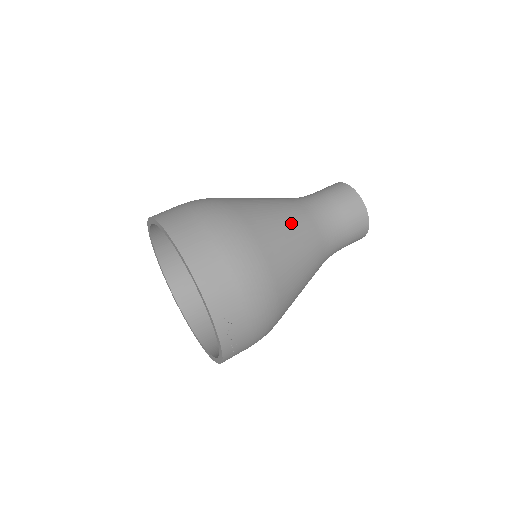
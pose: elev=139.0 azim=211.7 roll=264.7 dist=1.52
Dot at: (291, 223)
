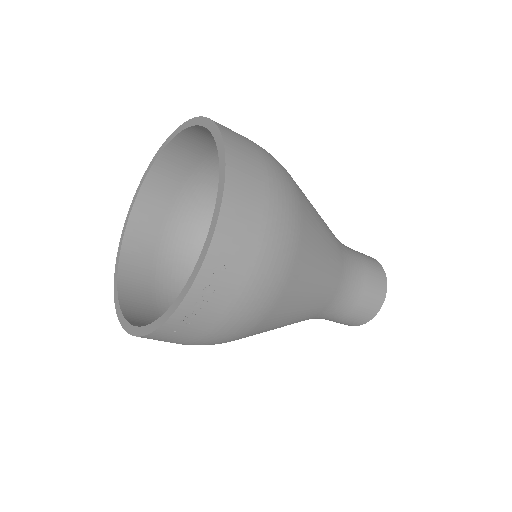
Dot at: (329, 241)
